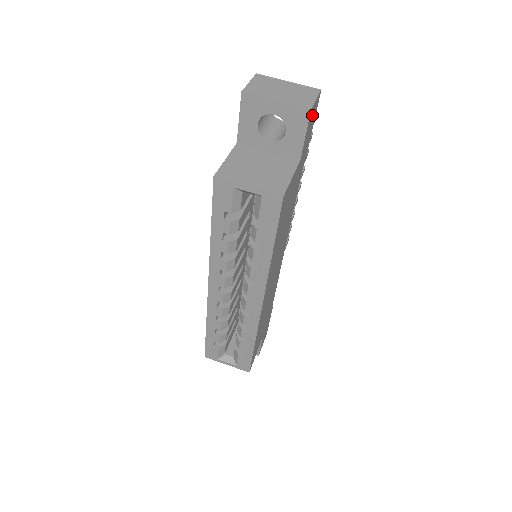
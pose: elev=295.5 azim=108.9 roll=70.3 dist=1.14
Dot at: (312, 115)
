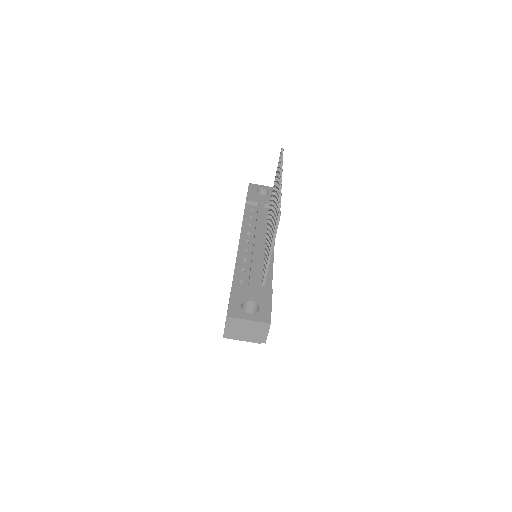
Dot at: occluded
